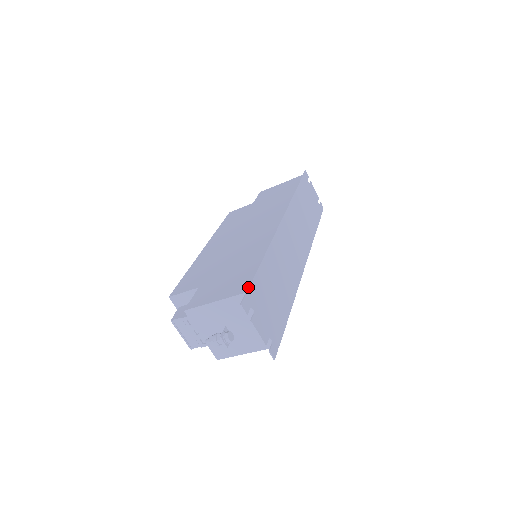
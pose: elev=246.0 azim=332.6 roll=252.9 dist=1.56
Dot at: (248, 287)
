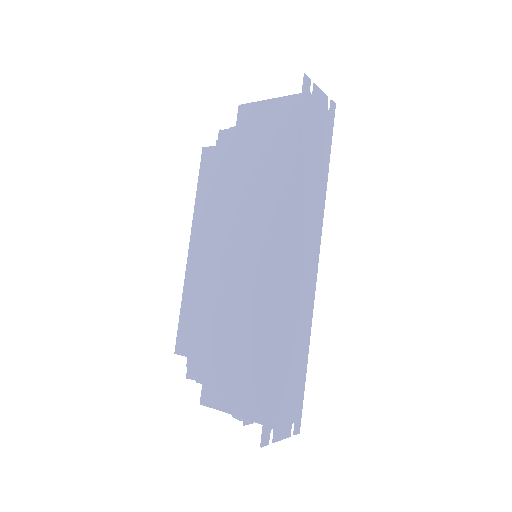
Dot at: (263, 415)
